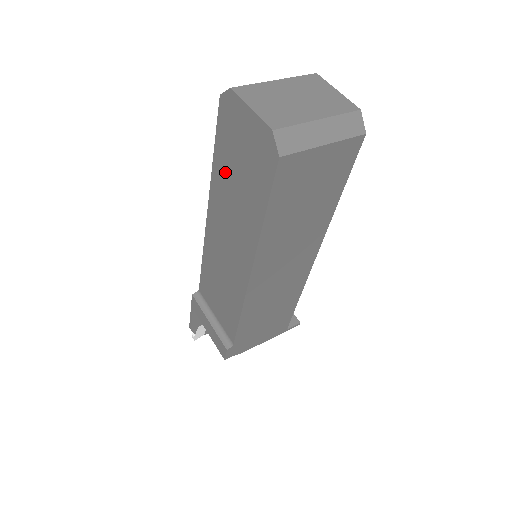
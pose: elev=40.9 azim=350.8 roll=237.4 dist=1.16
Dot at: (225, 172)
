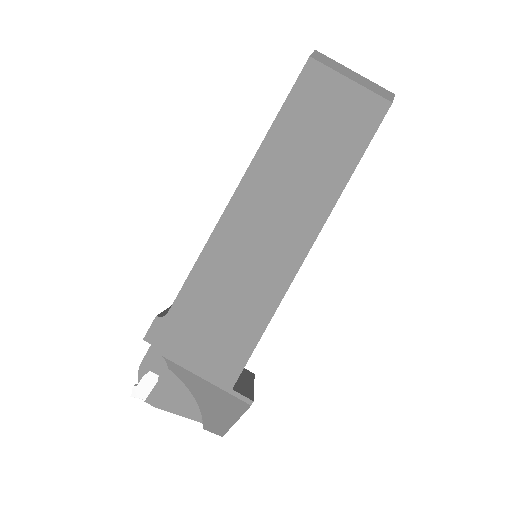
Dot at: occluded
